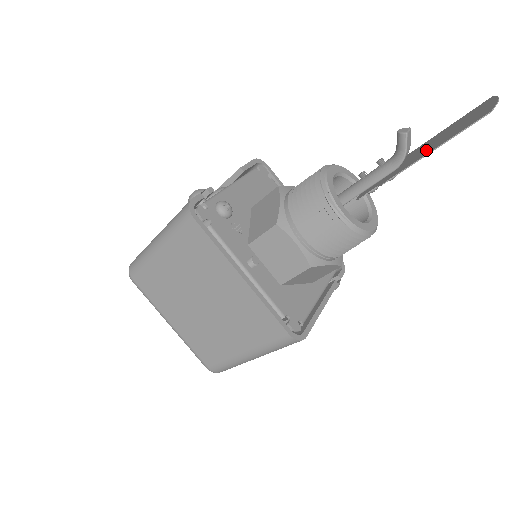
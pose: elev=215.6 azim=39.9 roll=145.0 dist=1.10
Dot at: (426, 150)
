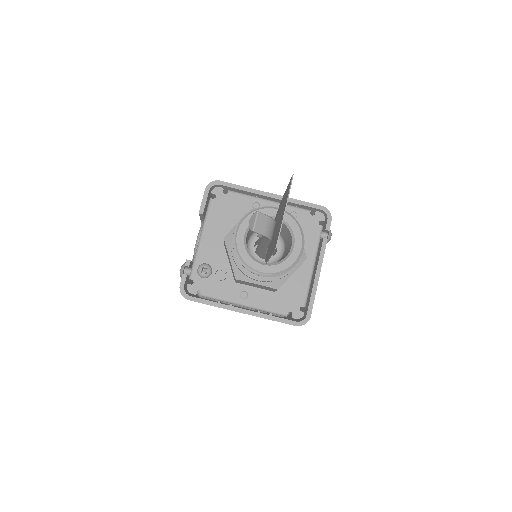
Dot at: (273, 240)
